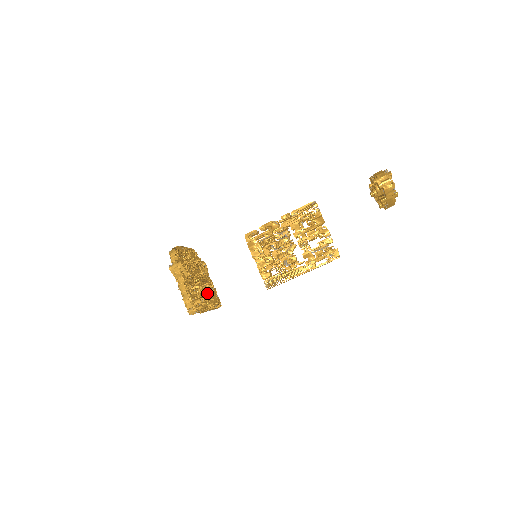
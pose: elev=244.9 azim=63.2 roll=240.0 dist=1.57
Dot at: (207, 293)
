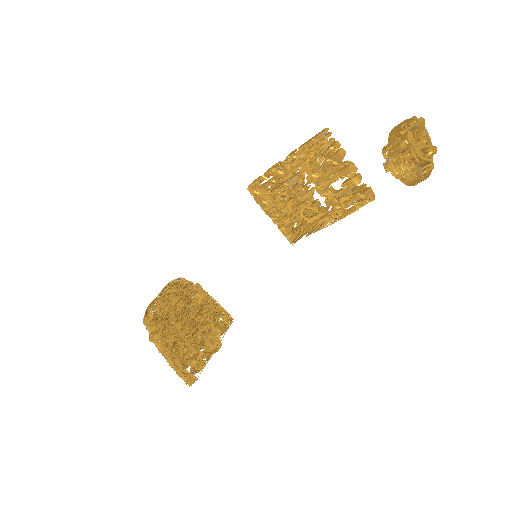
Dot at: (204, 342)
